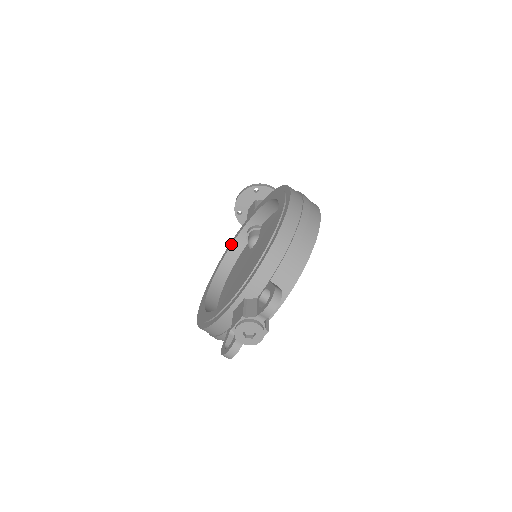
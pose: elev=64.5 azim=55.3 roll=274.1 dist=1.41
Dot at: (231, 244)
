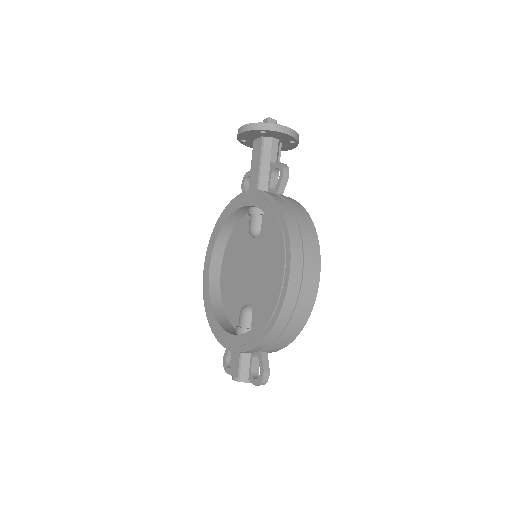
Dot at: (232, 212)
